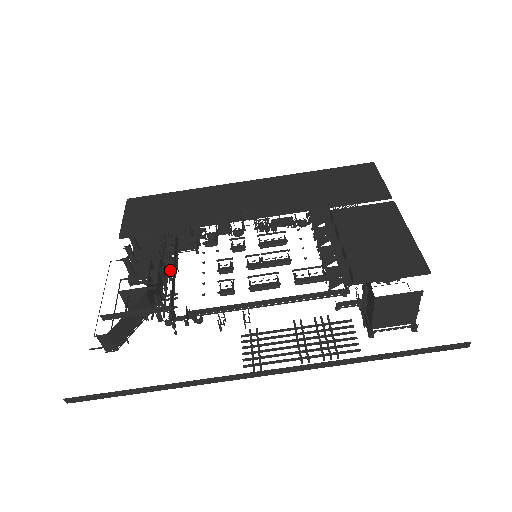
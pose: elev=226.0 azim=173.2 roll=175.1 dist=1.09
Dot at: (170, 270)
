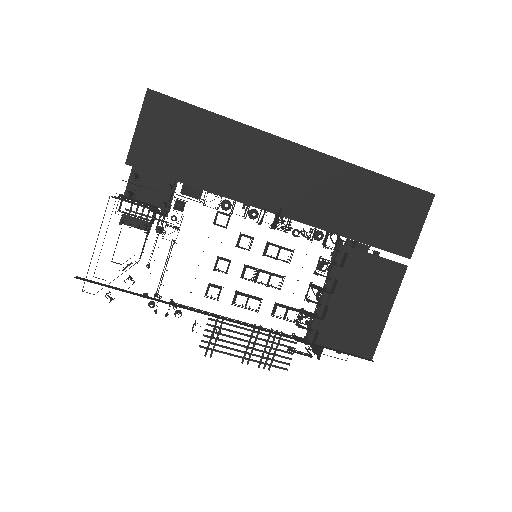
Dot at: (169, 240)
